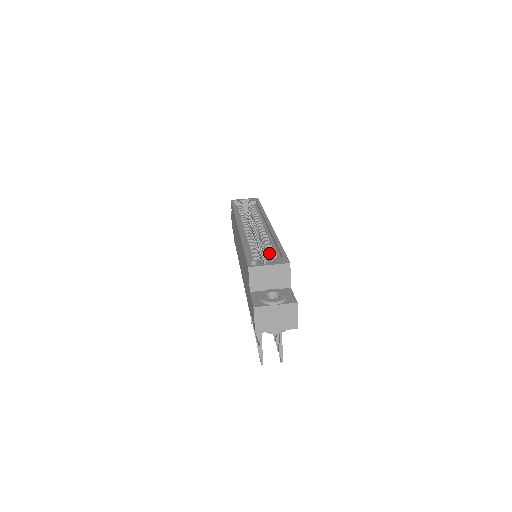
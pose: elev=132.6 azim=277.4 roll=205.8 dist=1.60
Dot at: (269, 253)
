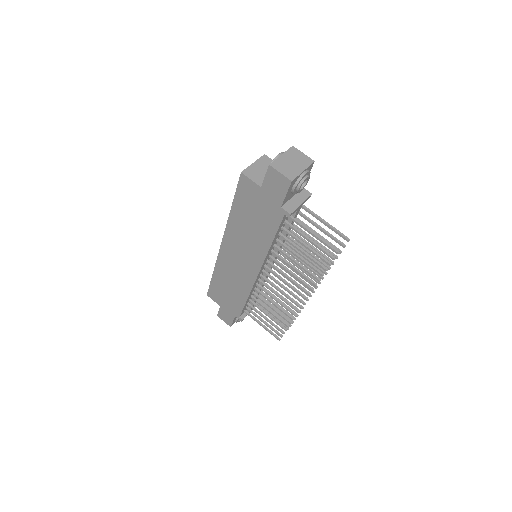
Dot at: occluded
